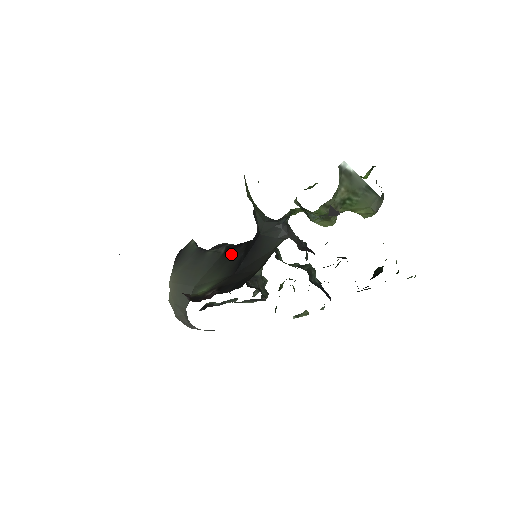
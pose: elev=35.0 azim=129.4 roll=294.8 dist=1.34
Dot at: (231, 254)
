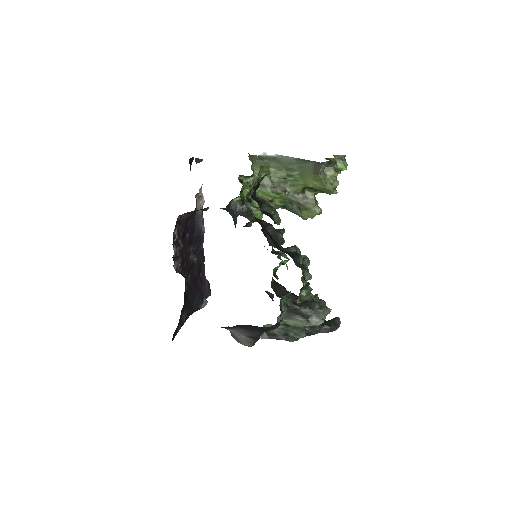
Dot at: occluded
